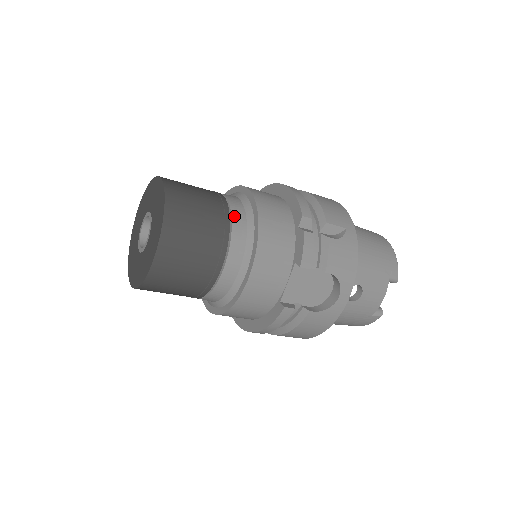
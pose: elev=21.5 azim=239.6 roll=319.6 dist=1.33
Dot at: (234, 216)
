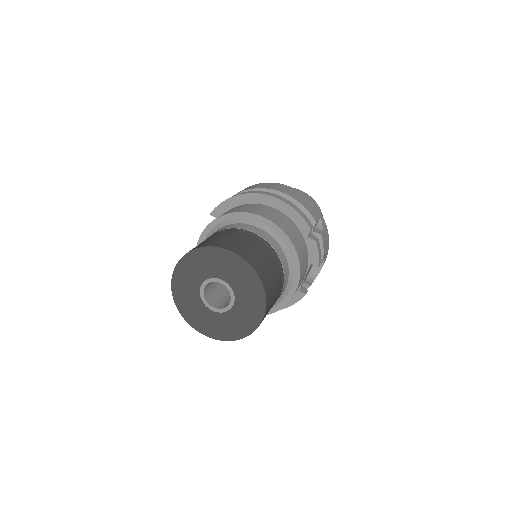
Dot at: (278, 253)
